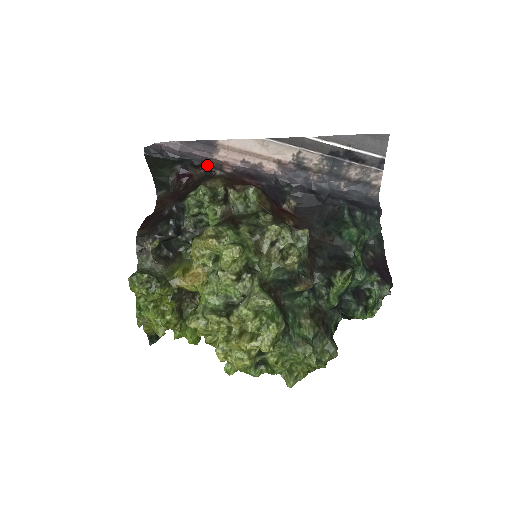
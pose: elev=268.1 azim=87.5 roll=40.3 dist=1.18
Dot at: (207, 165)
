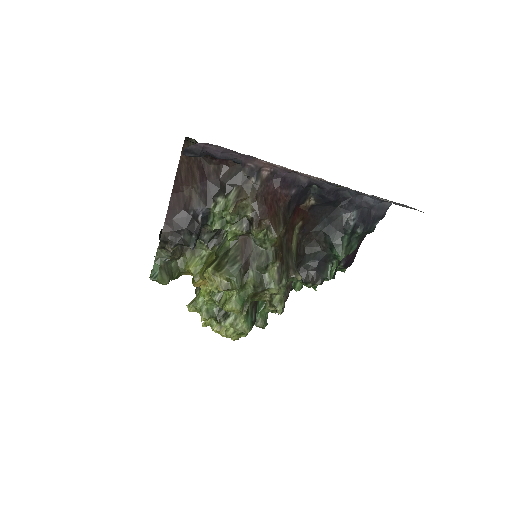
Dot at: (246, 169)
